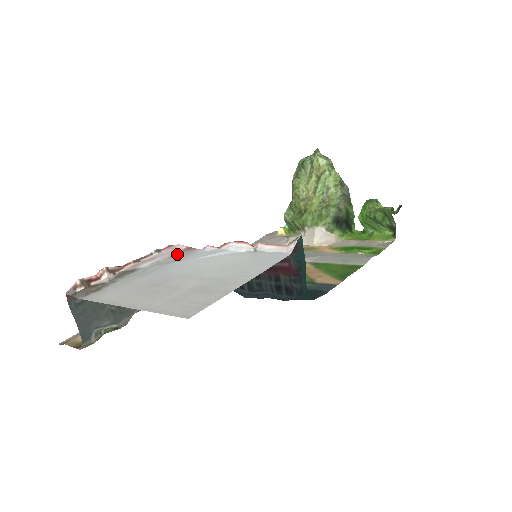
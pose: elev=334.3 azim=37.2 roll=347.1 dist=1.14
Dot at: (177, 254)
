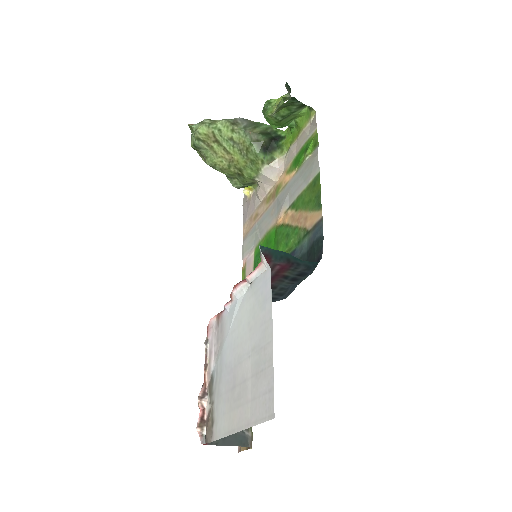
Dot at: (217, 332)
